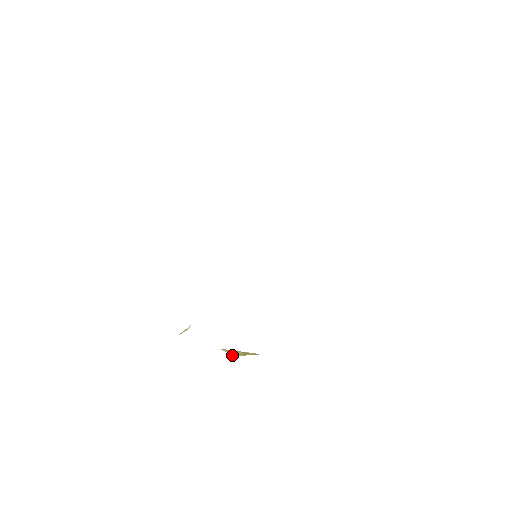
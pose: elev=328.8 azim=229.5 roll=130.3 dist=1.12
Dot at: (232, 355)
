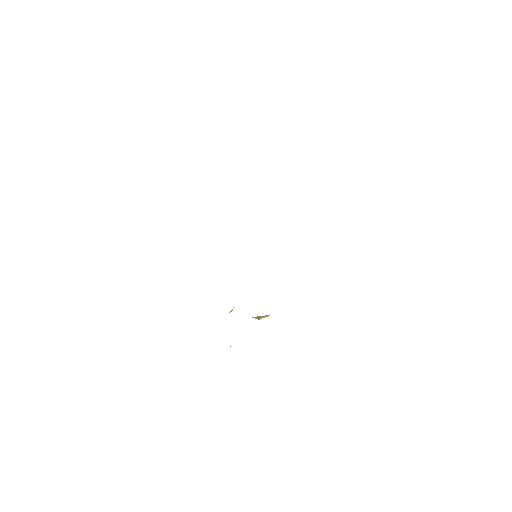
Dot at: (258, 319)
